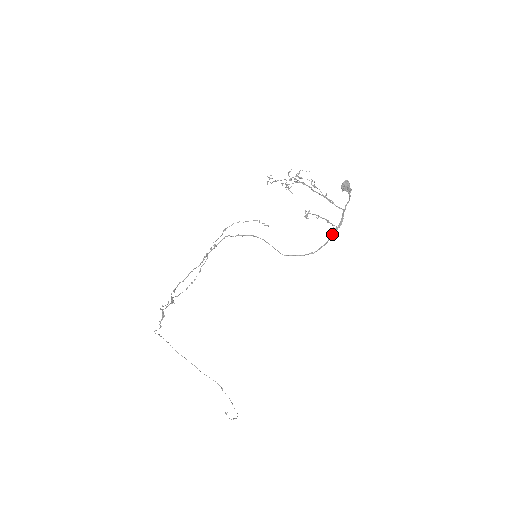
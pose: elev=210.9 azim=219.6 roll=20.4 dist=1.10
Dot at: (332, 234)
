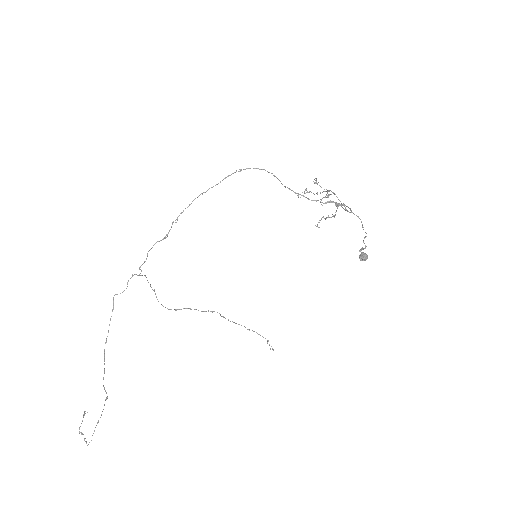
Dot at: (333, 201)
